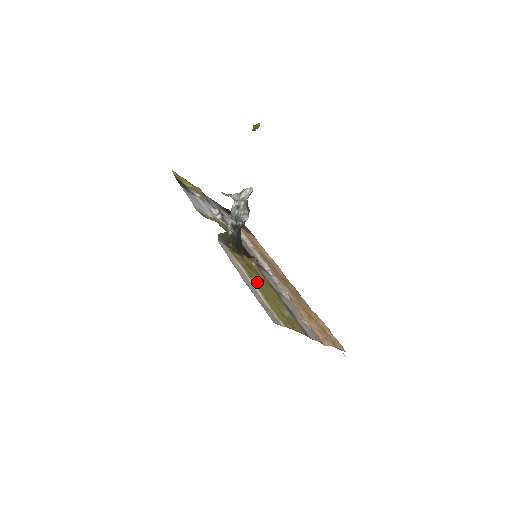
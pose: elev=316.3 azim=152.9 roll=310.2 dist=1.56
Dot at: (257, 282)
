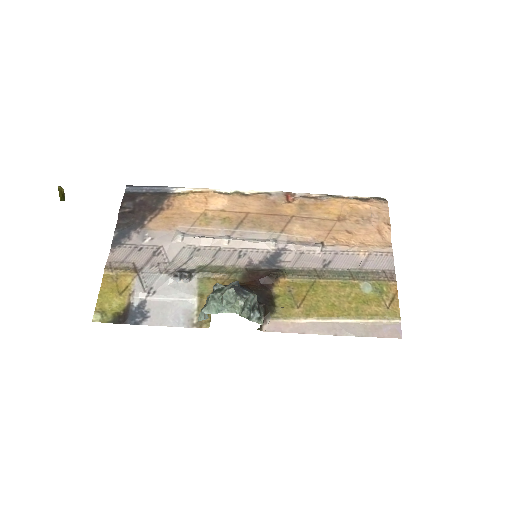
Dot at: (328, 309)
